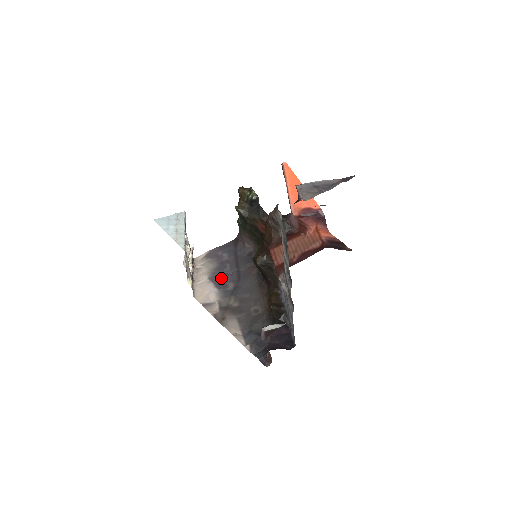
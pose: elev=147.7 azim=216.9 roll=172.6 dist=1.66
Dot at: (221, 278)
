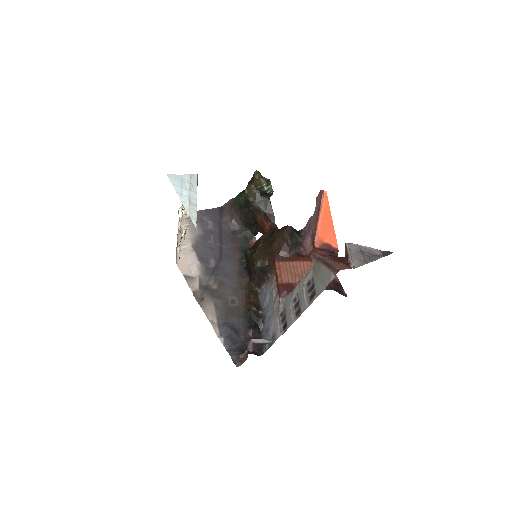
Dot at: (204, 250)
